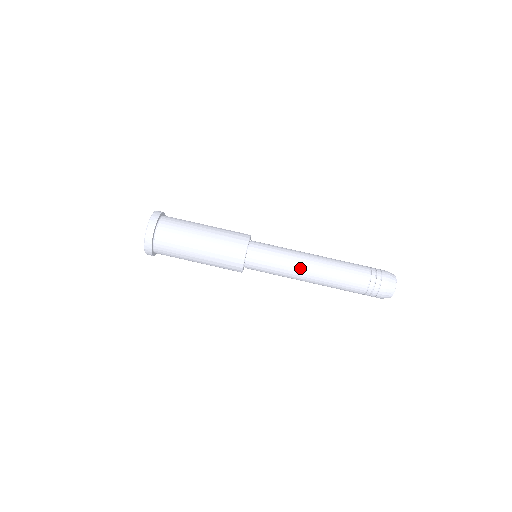
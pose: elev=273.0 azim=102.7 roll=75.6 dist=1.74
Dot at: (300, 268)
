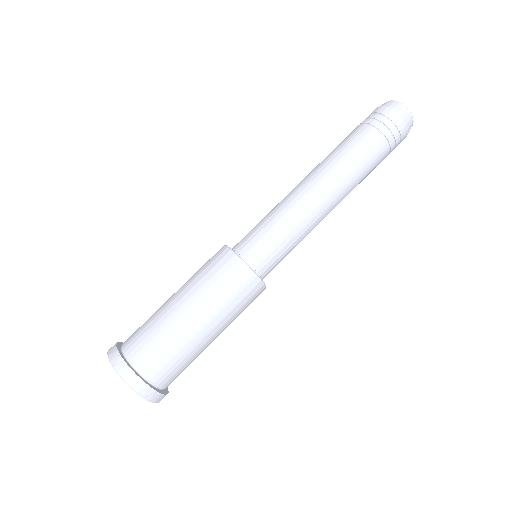
Dot at: (317, 218)
